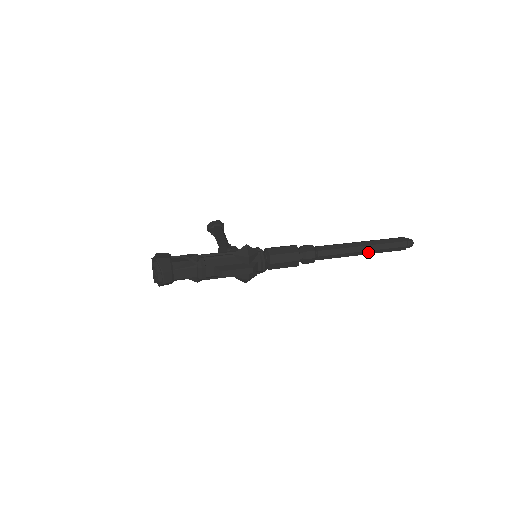
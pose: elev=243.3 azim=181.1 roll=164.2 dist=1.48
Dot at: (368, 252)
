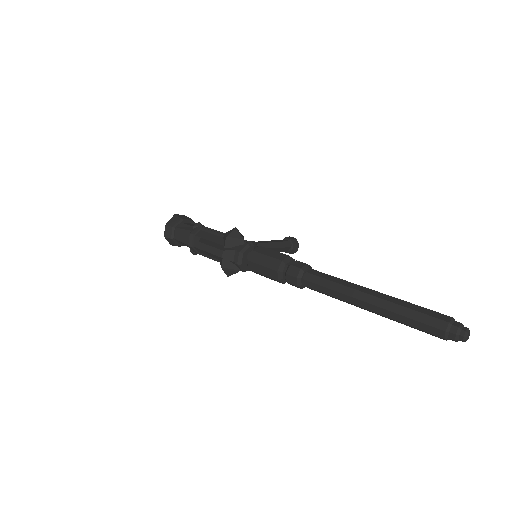
Dot at: (374, 308)
